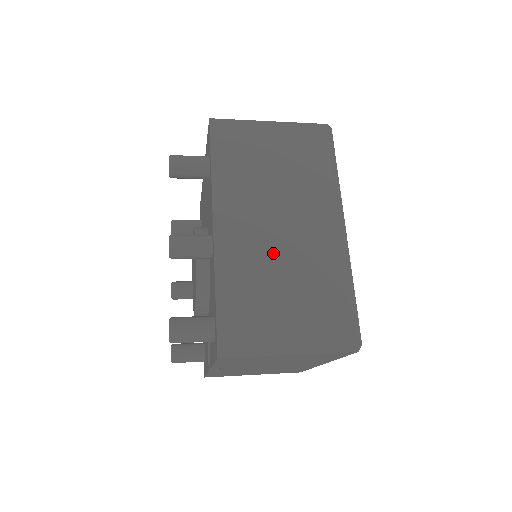
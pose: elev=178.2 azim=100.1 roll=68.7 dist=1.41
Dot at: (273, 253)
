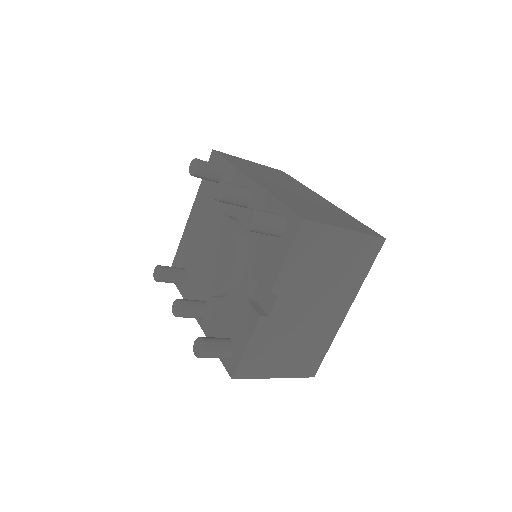
Dot at: (297, 196)
